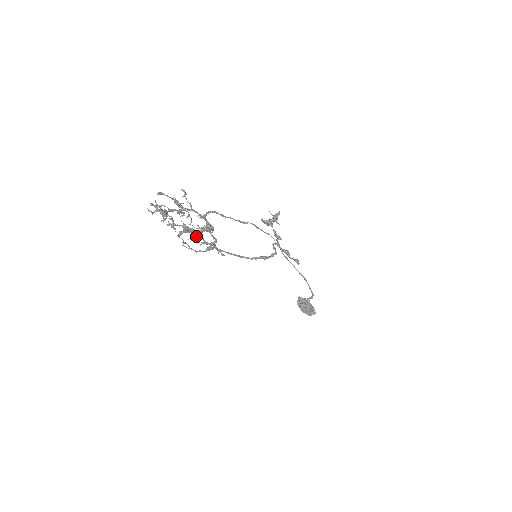
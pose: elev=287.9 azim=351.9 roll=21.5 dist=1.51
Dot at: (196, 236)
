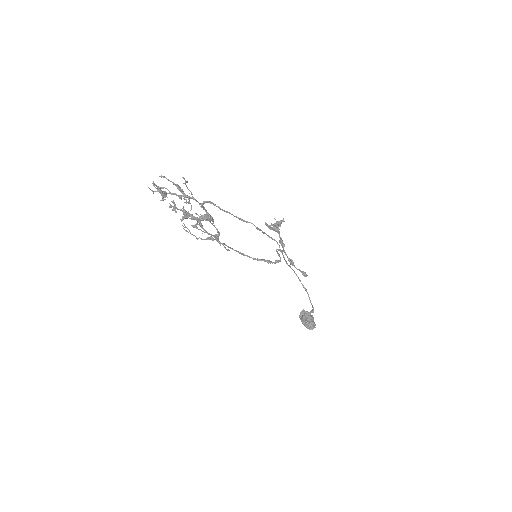
Dot at: (197, 223)
